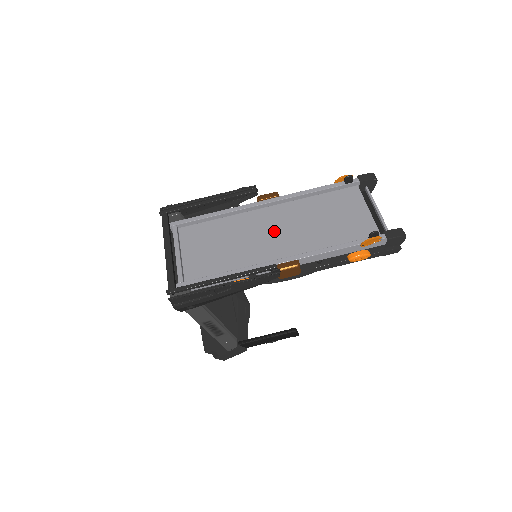
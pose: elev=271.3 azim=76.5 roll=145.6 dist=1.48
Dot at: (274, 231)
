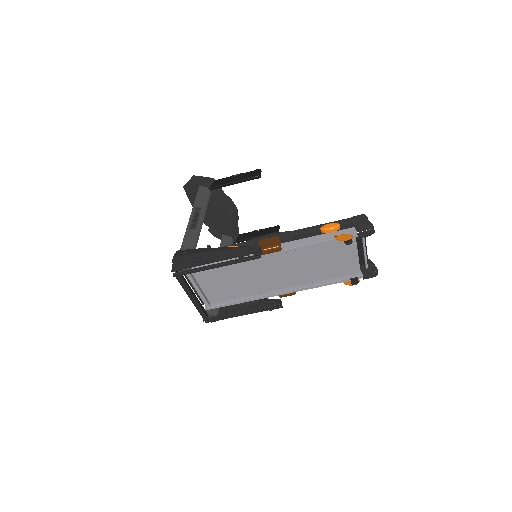
Dot at: (276, 271)
